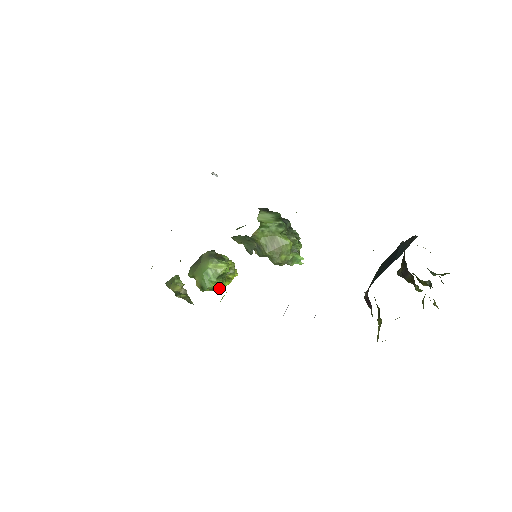
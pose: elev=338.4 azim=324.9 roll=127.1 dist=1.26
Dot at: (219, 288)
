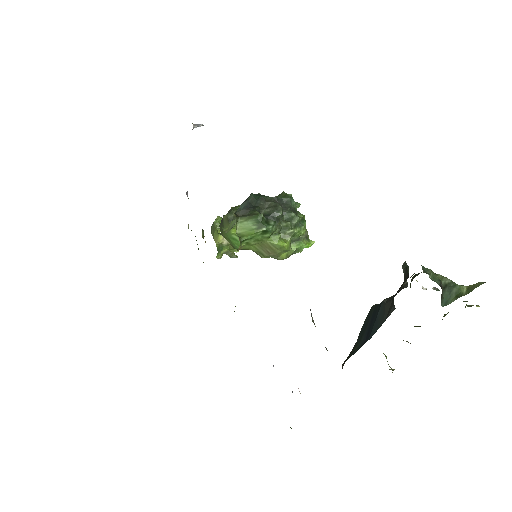
Dot at: occluded
